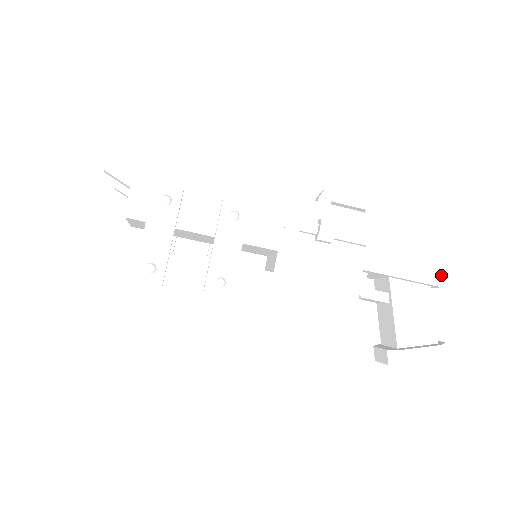
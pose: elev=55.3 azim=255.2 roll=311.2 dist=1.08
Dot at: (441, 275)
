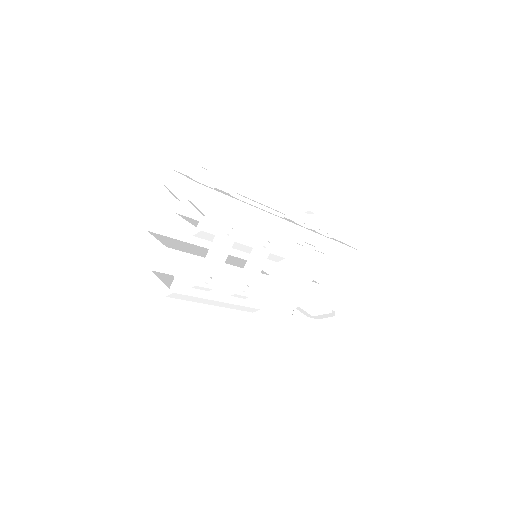
Dot at: (350, 277)
